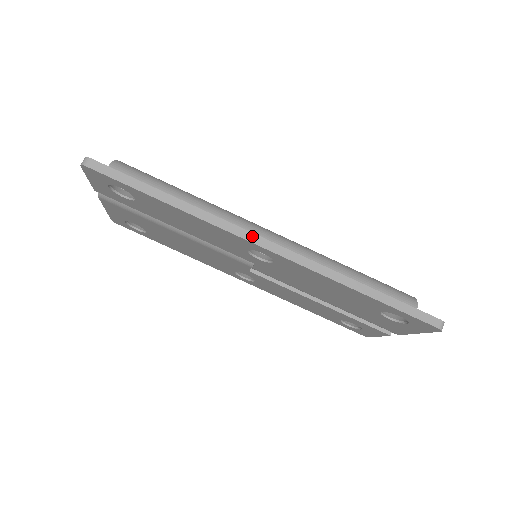
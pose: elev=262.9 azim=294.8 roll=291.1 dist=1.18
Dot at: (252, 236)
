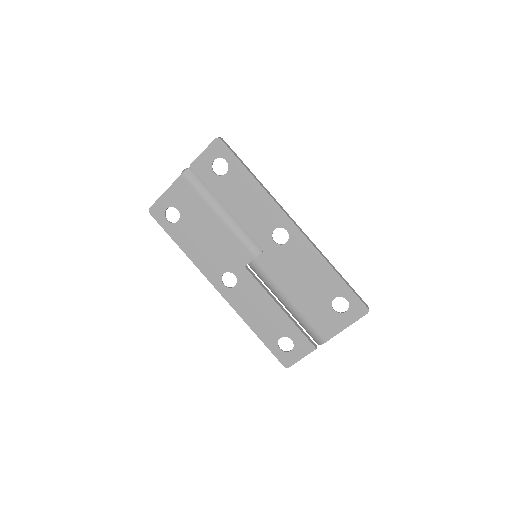
Dot at: occluded
